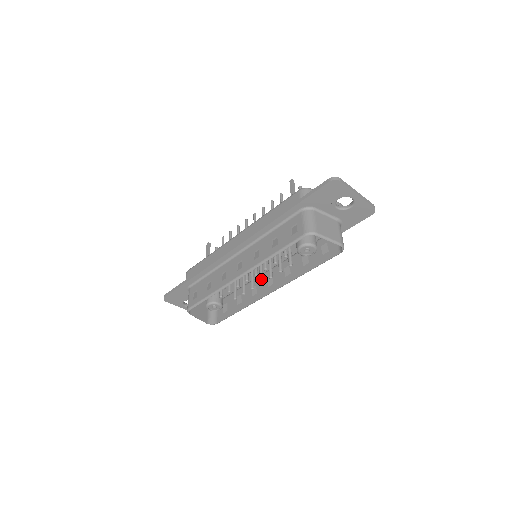
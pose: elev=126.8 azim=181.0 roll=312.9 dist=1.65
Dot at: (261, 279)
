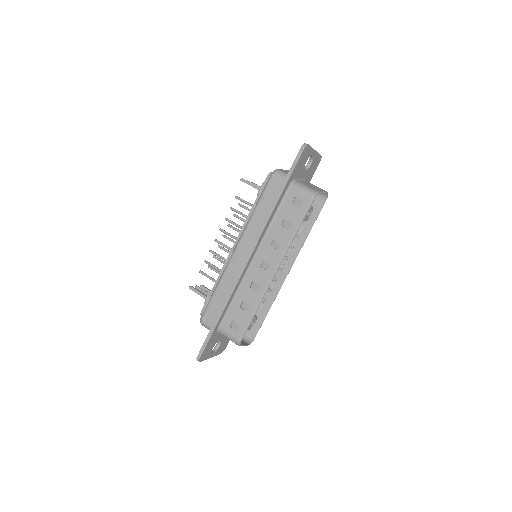
Dot at: occluded
